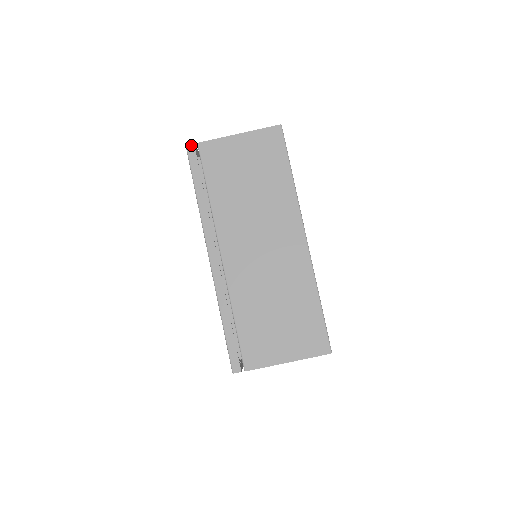
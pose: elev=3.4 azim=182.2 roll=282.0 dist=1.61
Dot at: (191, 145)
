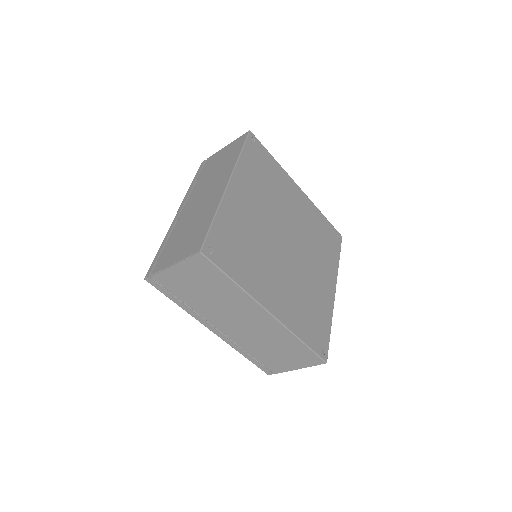
Dot at: (204, 161)
